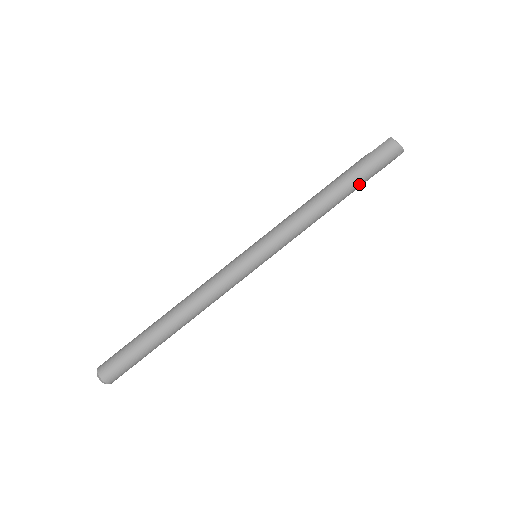
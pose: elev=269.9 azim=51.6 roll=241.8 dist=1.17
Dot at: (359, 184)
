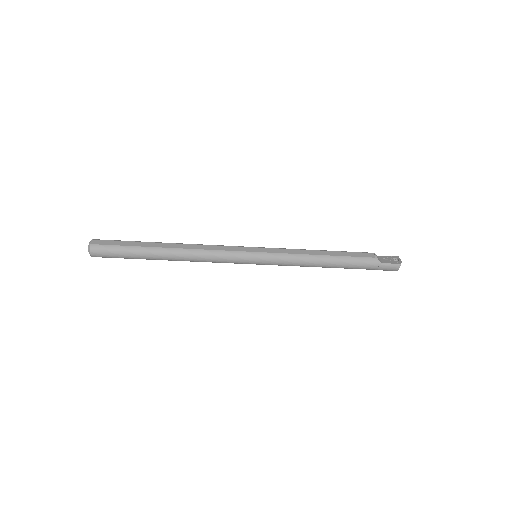
Dot at: occluded
